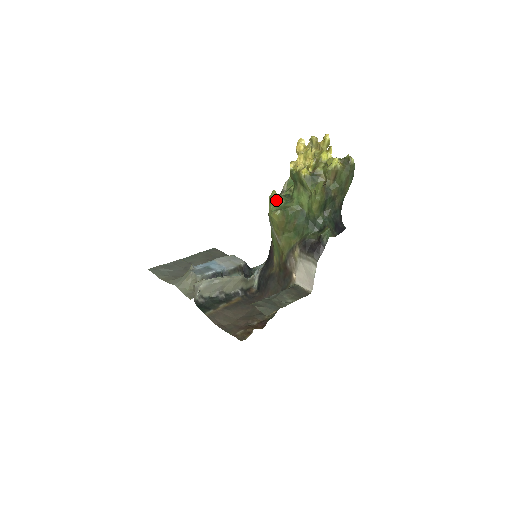
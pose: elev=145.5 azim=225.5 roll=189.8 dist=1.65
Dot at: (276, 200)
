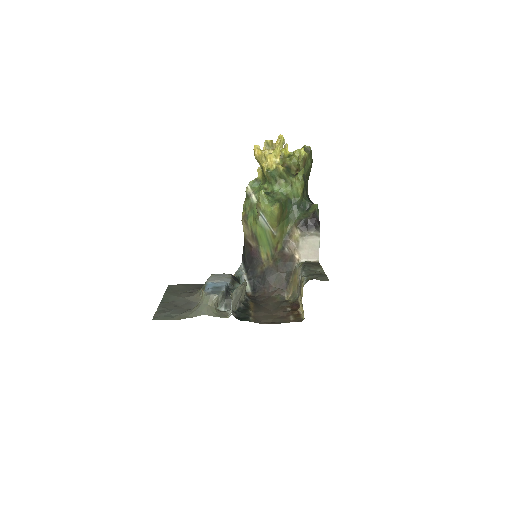
Dot at: (267, 197)
